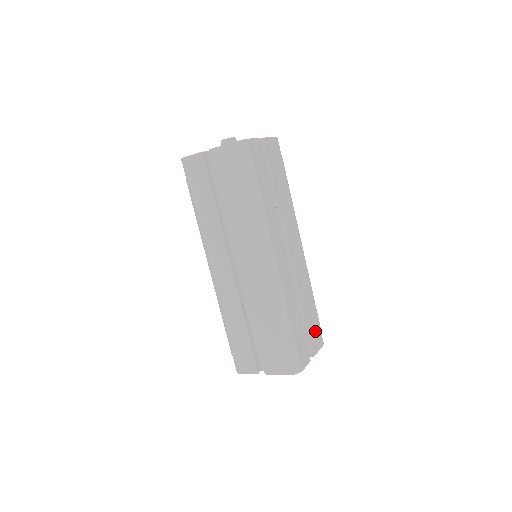
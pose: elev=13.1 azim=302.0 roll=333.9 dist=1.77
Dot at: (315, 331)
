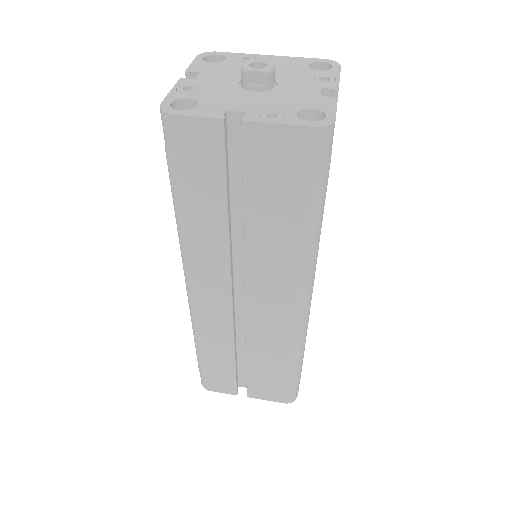
Dot at: occluded
